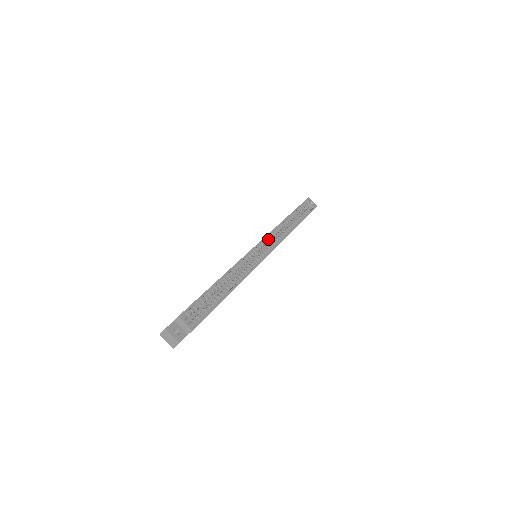
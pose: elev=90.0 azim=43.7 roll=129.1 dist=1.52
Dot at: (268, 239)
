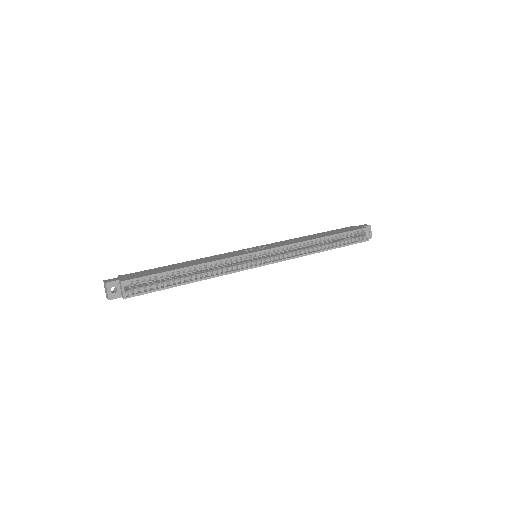
Dot at: (278, 250)
